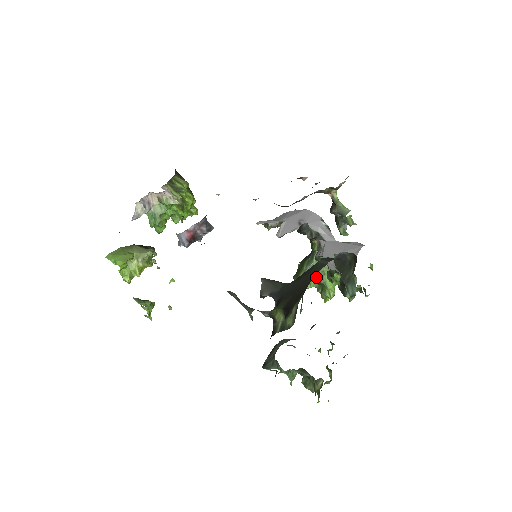
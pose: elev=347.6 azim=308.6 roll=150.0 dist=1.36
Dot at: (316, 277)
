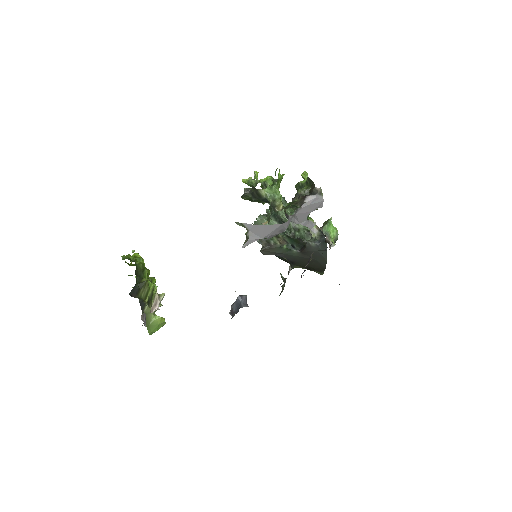
Dot at: occluded
